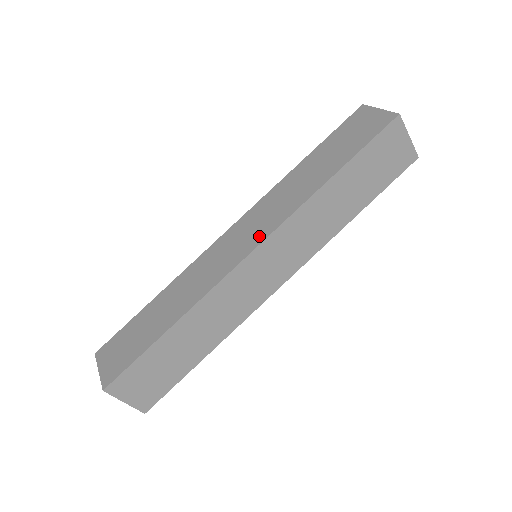
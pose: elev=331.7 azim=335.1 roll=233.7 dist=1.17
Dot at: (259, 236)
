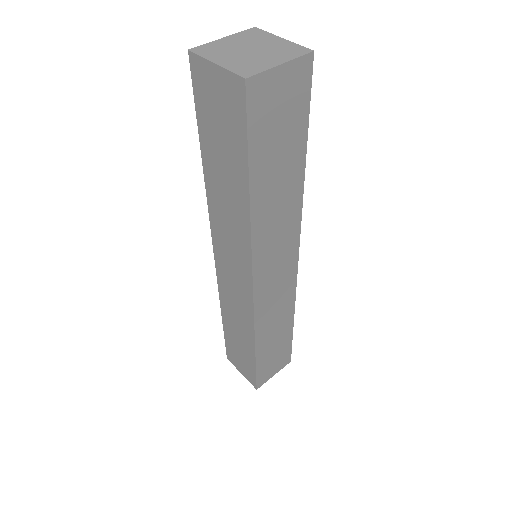
Dot at: (245, 272)
